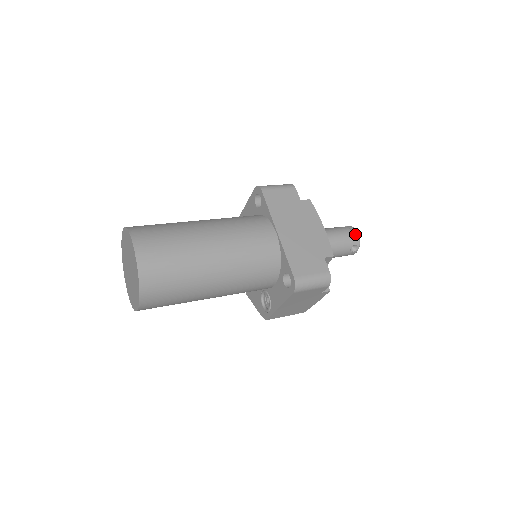
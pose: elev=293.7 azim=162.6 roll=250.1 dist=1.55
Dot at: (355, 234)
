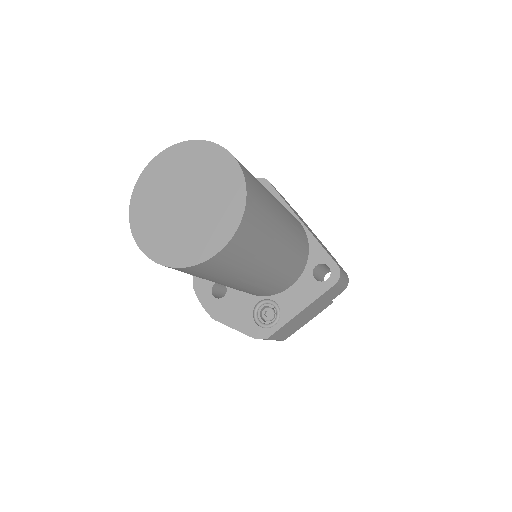
Dot at: occluded
